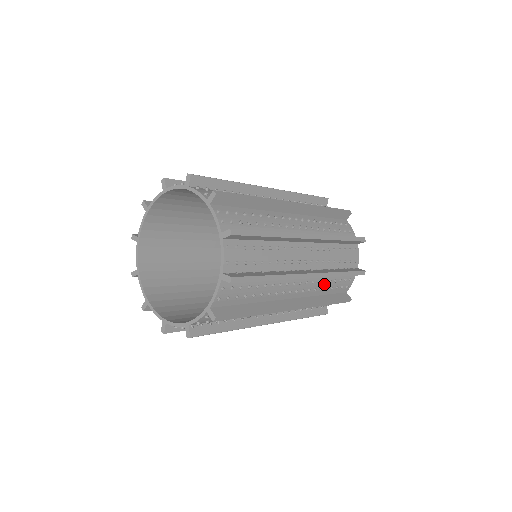
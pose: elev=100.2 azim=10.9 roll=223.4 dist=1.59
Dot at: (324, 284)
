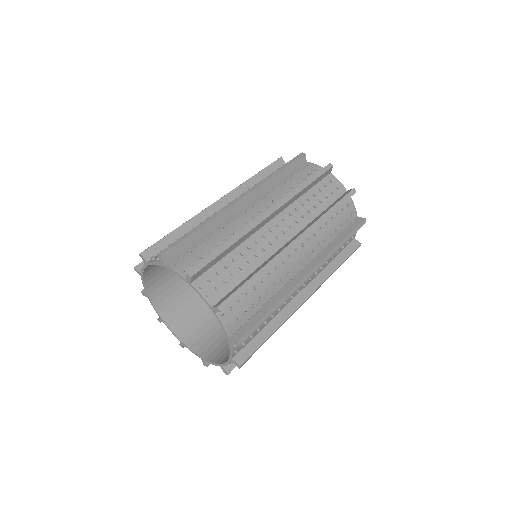
Dot at: occluded
